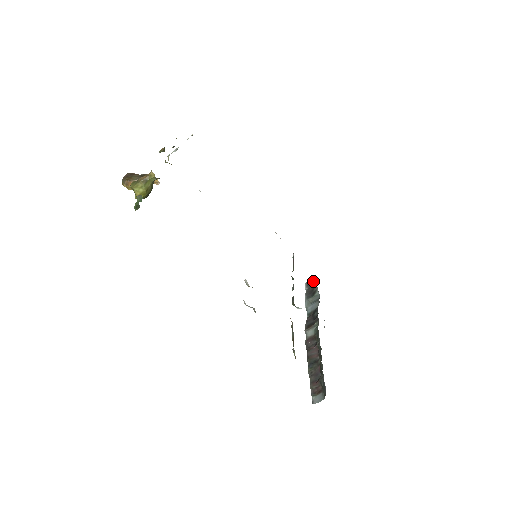
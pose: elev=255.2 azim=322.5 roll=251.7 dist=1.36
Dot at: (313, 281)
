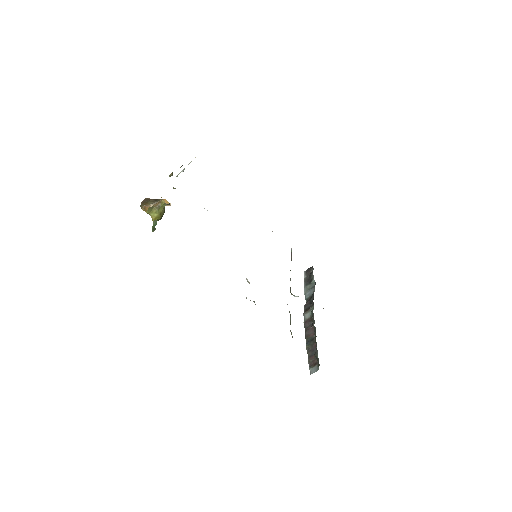
Dot at: (310, 270)
